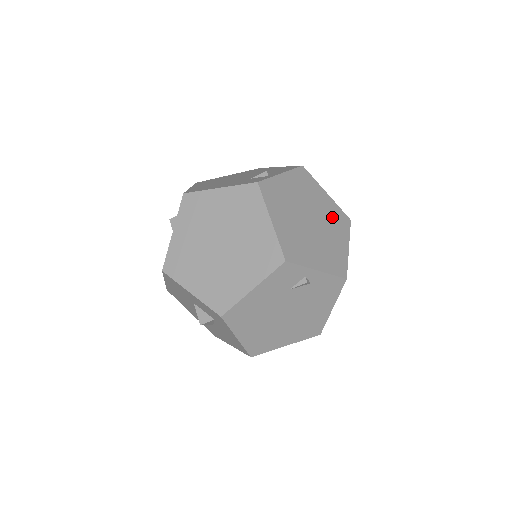
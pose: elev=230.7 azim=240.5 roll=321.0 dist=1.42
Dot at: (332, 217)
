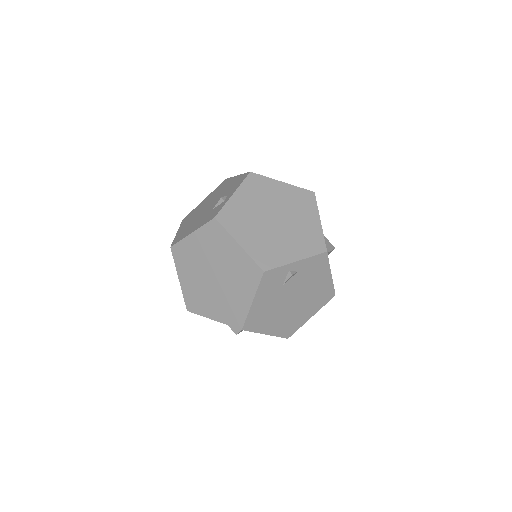
Dot at: (295, 202)
